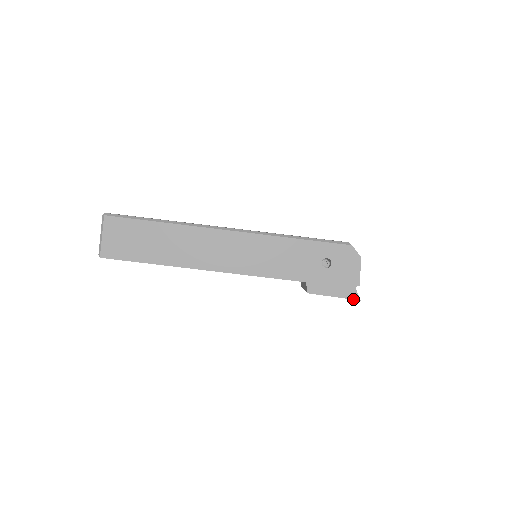
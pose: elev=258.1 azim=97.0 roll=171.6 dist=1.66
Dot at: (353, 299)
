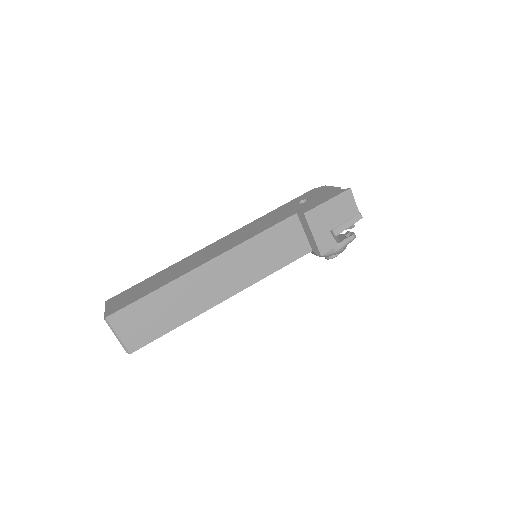
Dot at: (344, 192)
